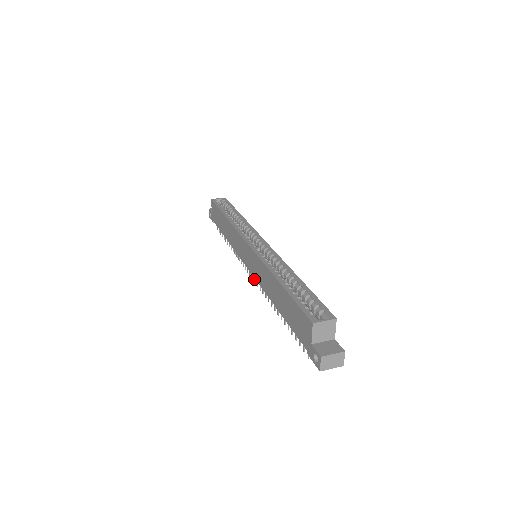
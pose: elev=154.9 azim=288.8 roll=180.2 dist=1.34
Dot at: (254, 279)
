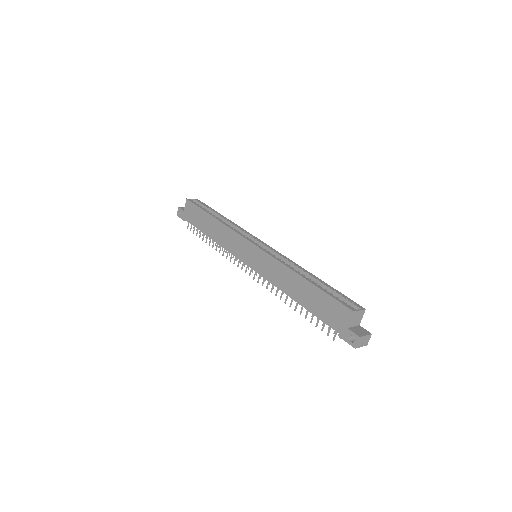
Dot at: (254, 276)
